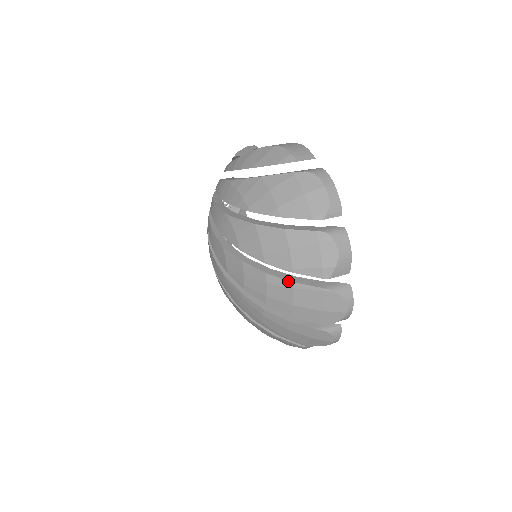
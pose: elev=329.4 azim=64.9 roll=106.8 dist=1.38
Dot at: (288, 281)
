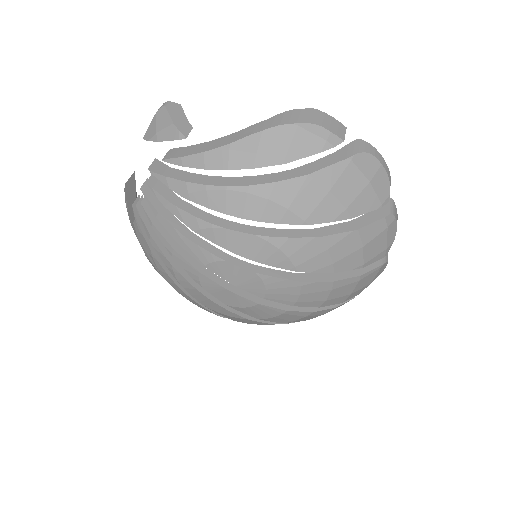
Dot at: (356, 277)
